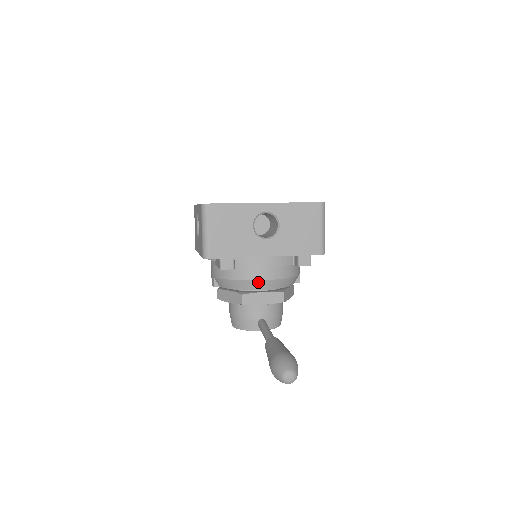
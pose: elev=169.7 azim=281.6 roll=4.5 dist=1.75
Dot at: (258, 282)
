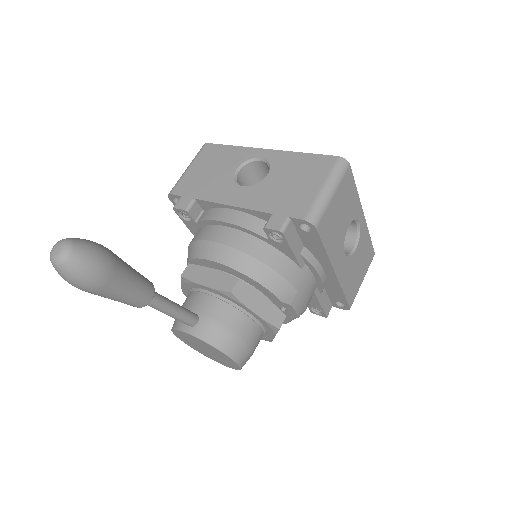
Dot at: (209, 244)
